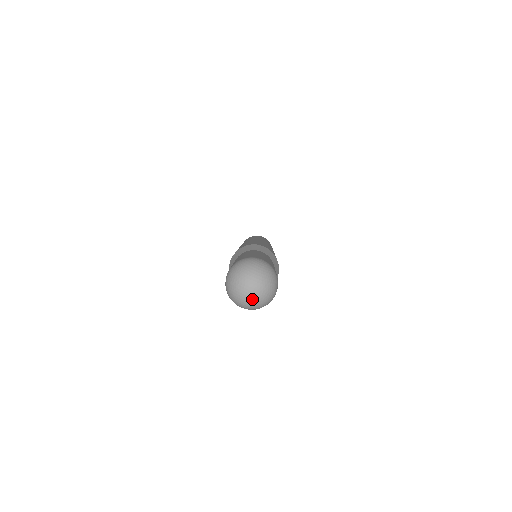
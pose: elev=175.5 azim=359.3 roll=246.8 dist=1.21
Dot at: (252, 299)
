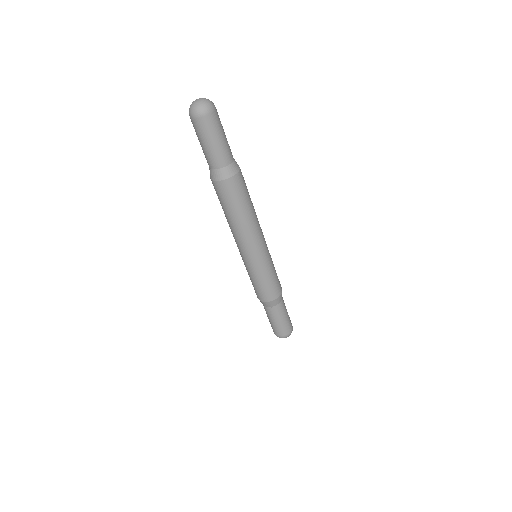
Dot at: (198, 103)
